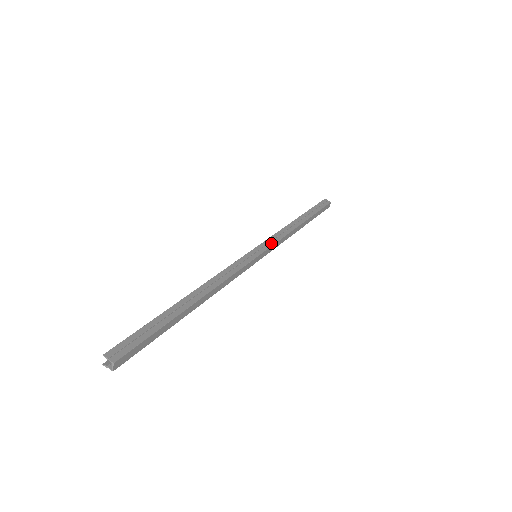
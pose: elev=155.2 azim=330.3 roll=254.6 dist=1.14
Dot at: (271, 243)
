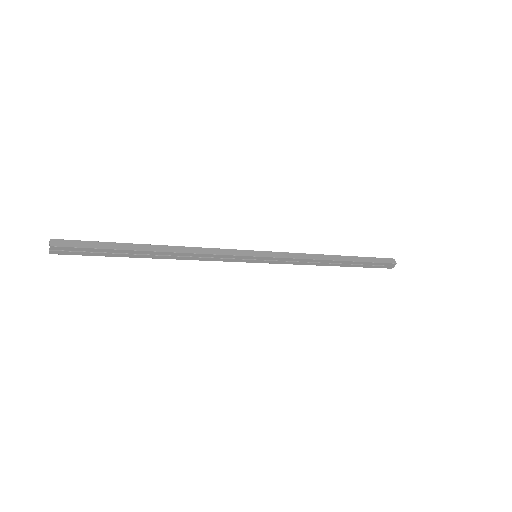
Dot at: (279, 254)
